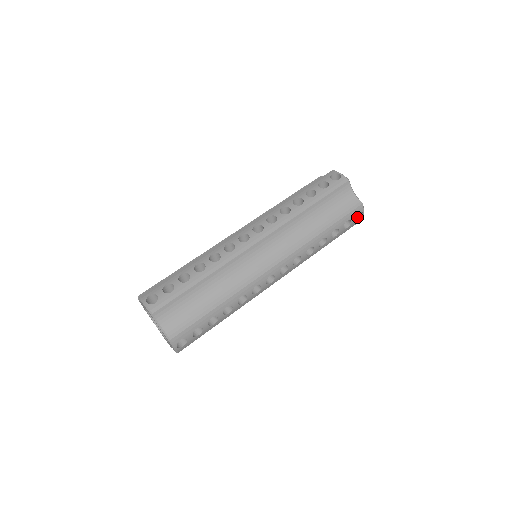
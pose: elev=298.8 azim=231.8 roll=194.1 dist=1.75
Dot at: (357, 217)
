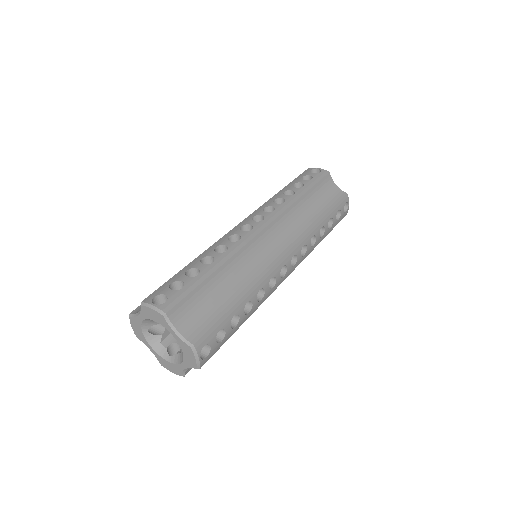
Dot at: occluded
